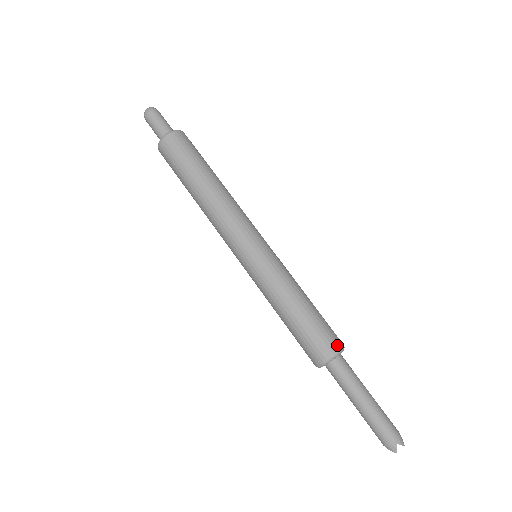
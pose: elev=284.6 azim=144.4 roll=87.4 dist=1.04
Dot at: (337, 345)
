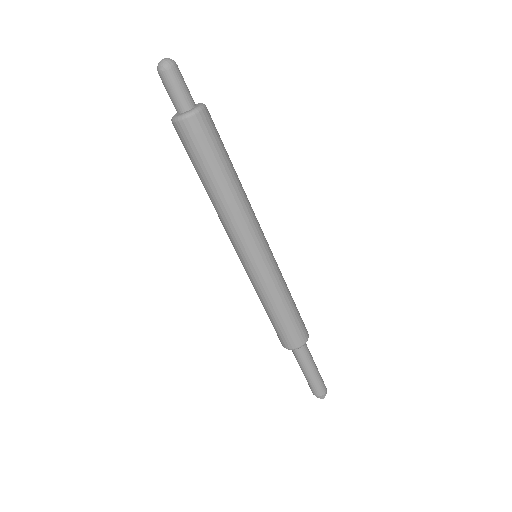
Dot at: (307, 332)
